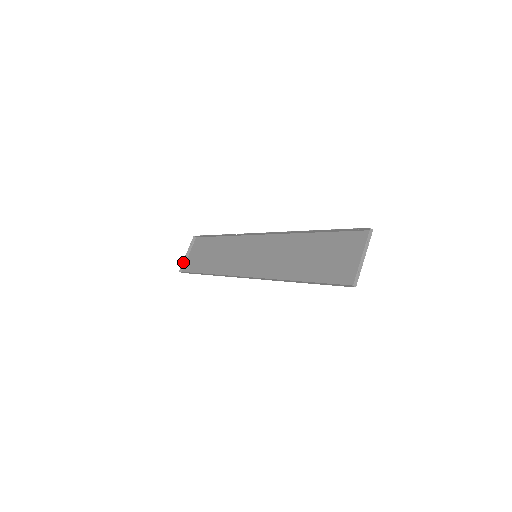
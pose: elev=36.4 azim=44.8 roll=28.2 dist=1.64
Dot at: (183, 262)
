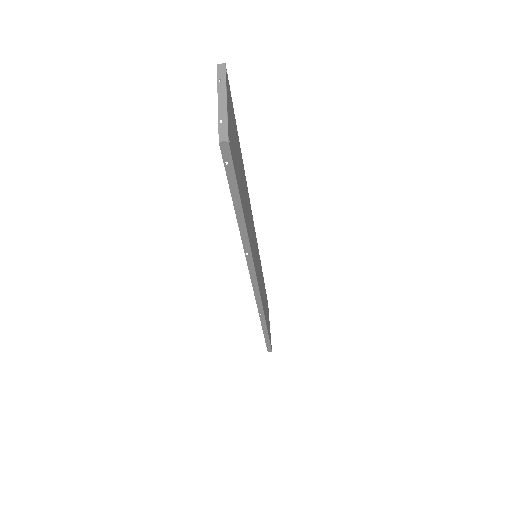
Dot at: occluded
